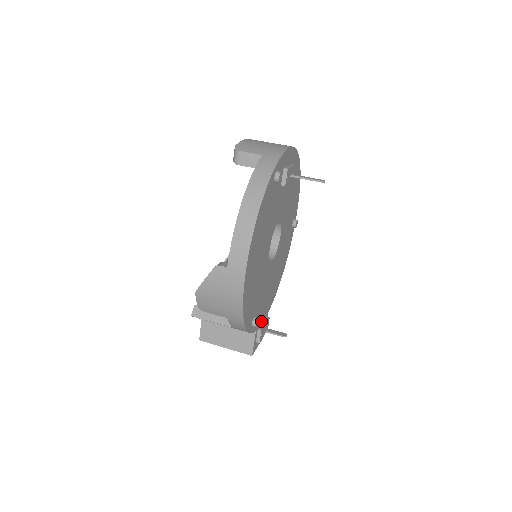
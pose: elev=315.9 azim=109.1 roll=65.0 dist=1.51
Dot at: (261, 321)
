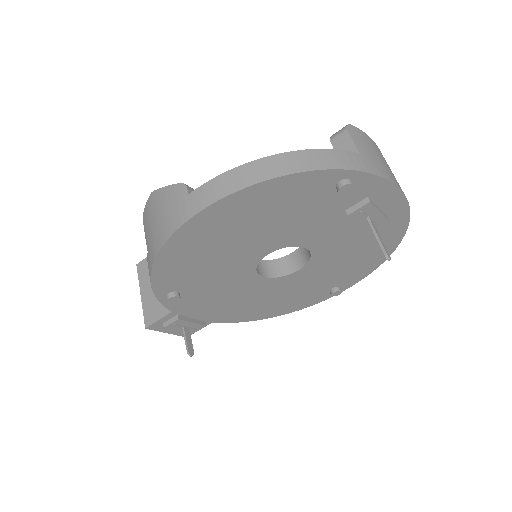
Dot at: (191, 314)
